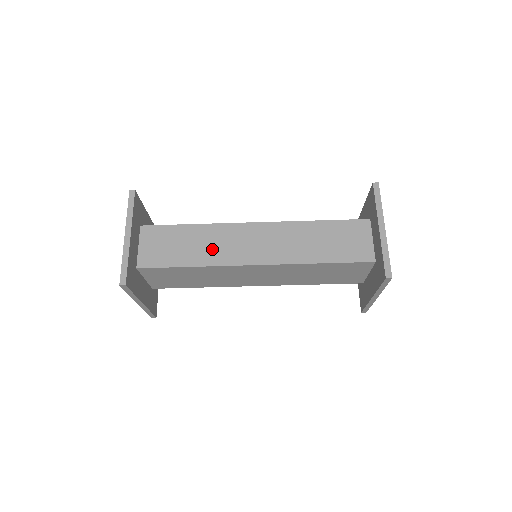
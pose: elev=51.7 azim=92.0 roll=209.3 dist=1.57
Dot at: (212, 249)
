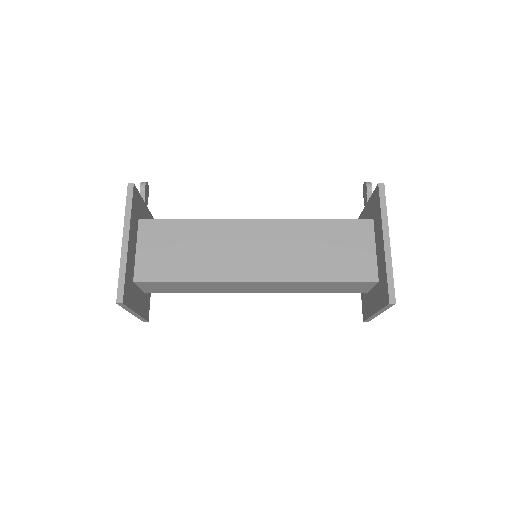
Dot at: (214, 289)
